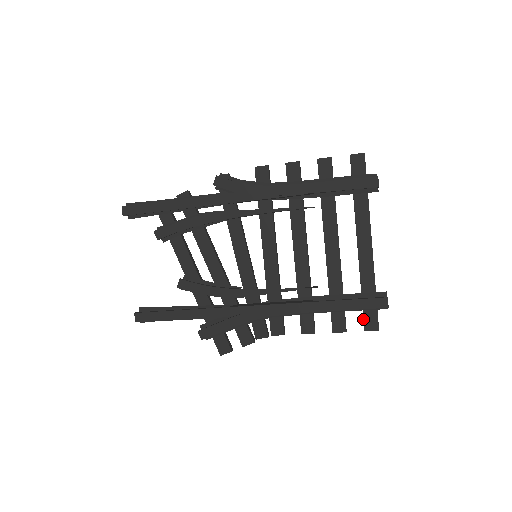
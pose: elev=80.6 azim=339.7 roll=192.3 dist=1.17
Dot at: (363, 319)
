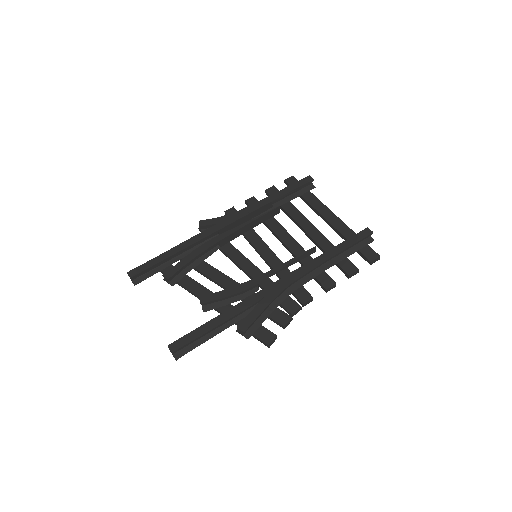
Dot at: (363, 256)
